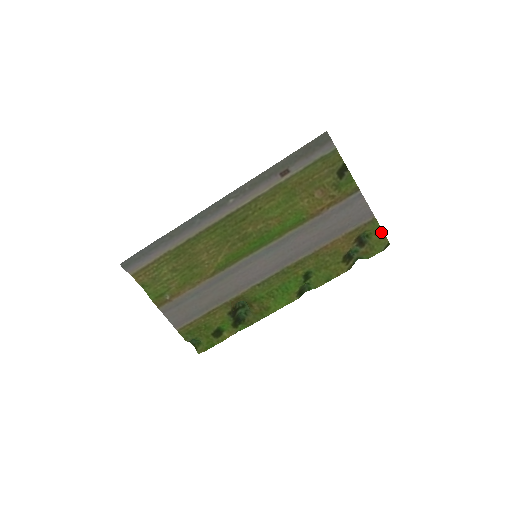
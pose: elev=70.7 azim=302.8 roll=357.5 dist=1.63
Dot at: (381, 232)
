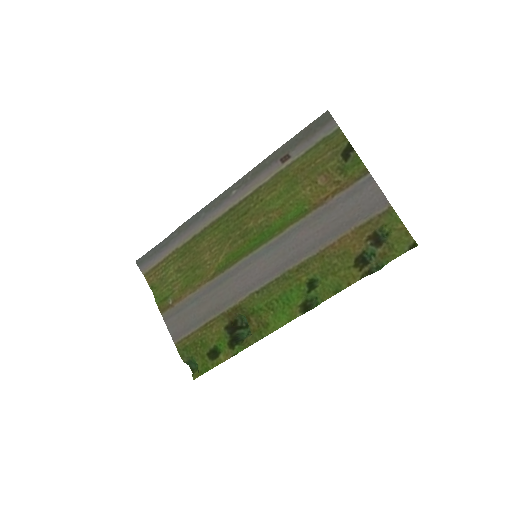
Dot at: (402, 226)
